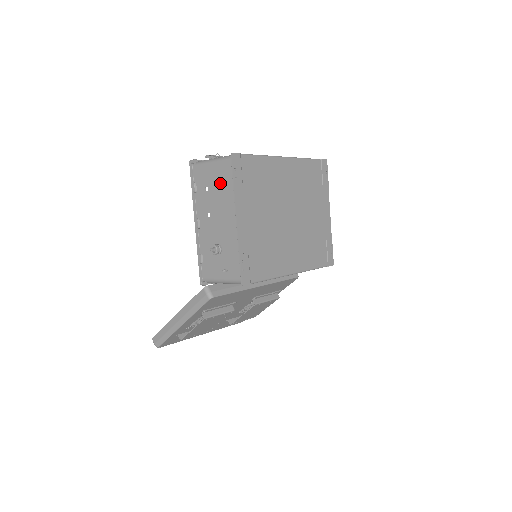
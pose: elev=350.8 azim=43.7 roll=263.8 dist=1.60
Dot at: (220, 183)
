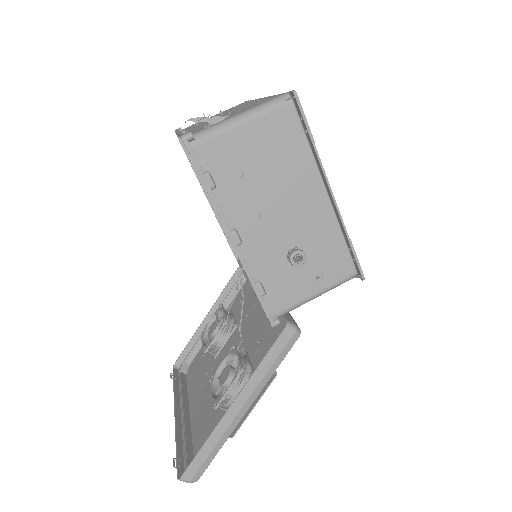
Dot at: (269, 151)
